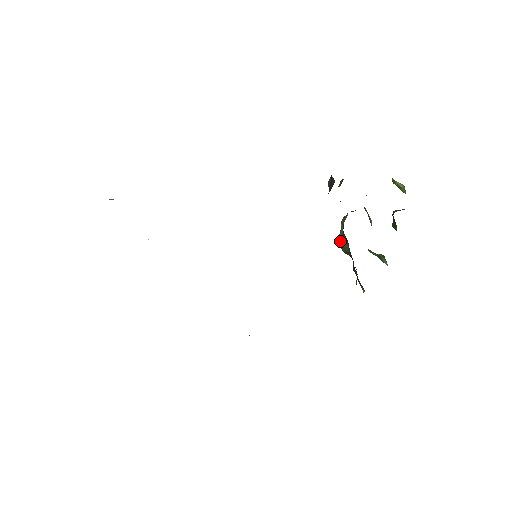
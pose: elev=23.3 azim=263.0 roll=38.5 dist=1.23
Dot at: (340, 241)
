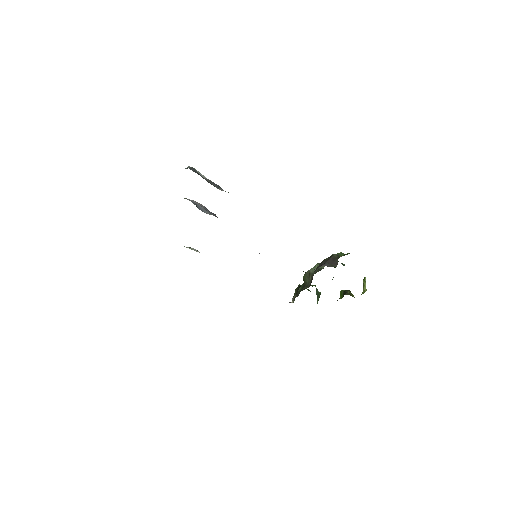
Dot at: (307, 273)
